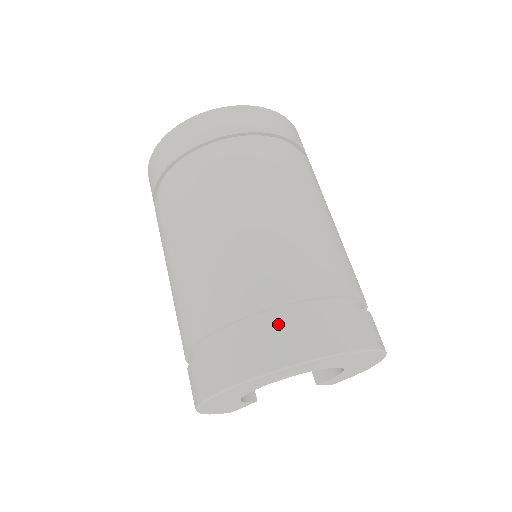
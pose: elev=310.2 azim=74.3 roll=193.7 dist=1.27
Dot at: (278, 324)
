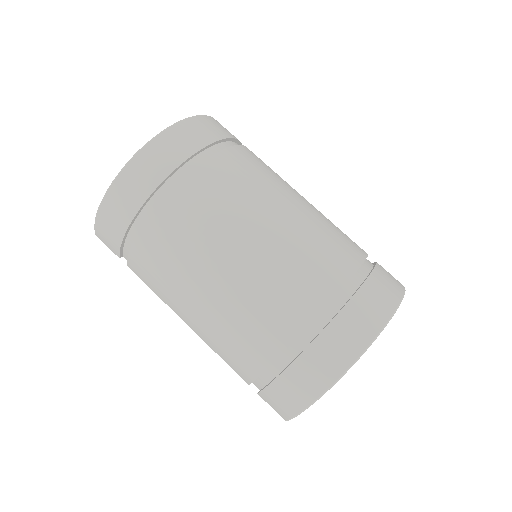
Dot at: (379, 267)
